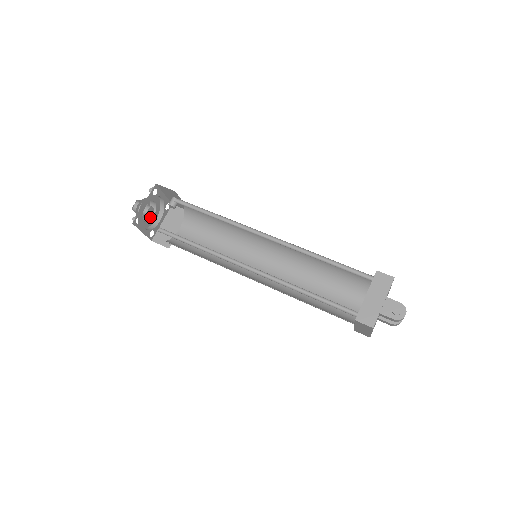
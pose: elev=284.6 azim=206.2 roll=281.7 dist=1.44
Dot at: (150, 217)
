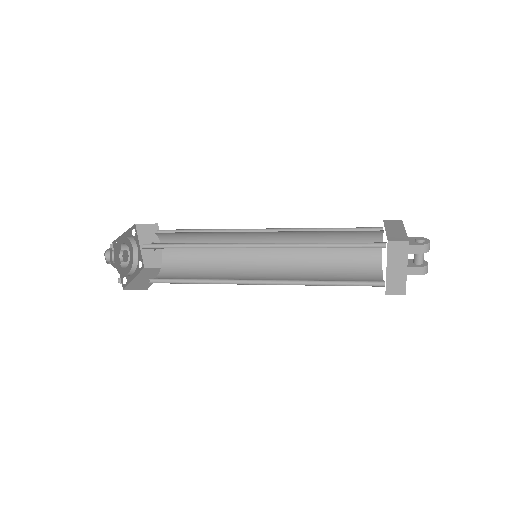
Dot at: (122, 268)
